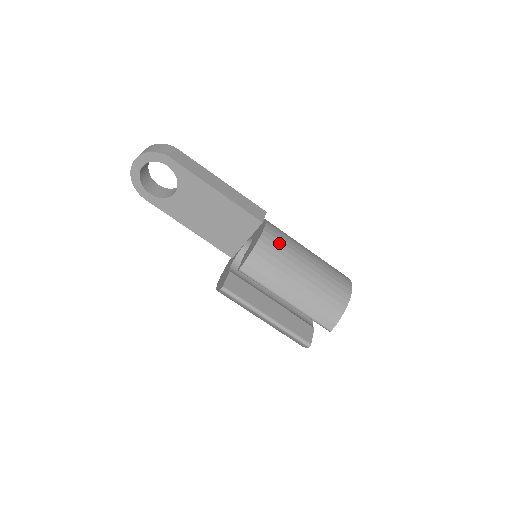
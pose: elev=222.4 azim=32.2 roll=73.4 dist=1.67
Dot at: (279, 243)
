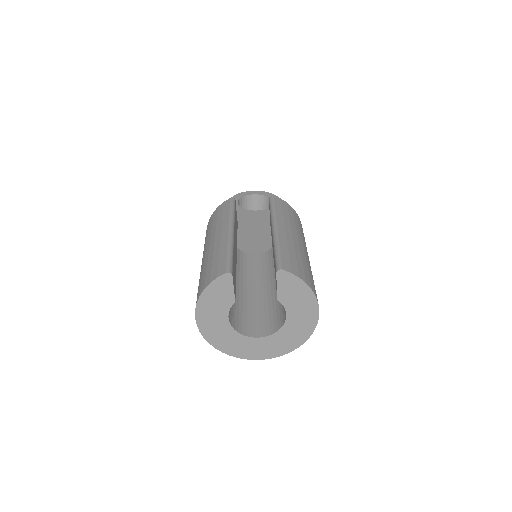
Dot at: occluded
